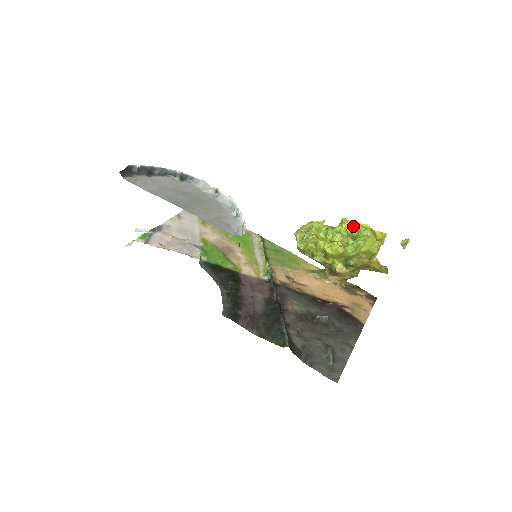
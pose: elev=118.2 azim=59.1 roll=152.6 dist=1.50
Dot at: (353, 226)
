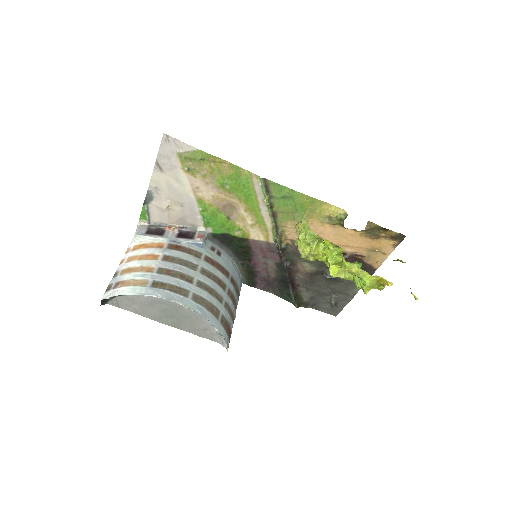
Dot at: (353, 274)
